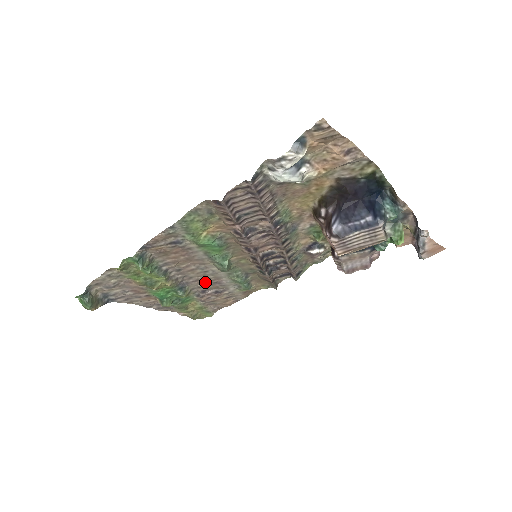
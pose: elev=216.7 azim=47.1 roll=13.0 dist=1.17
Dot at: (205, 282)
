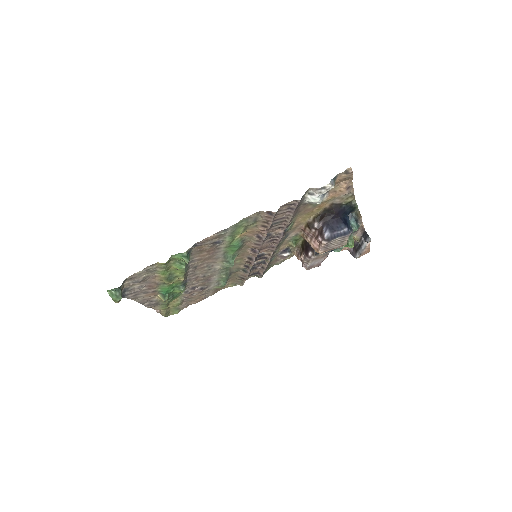
Dot at: (201, 279)
